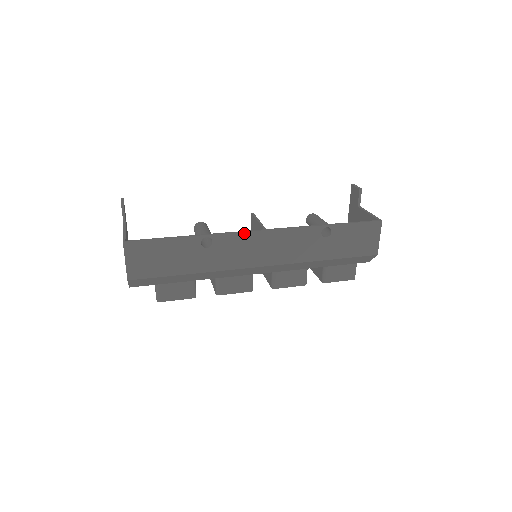
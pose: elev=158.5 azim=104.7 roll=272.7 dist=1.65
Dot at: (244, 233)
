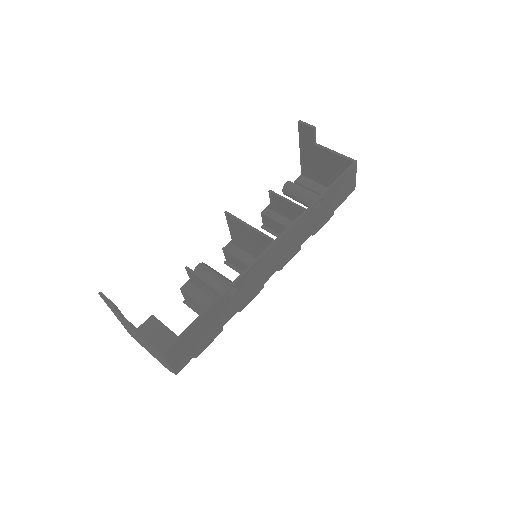
Dot at: (259, 259)
